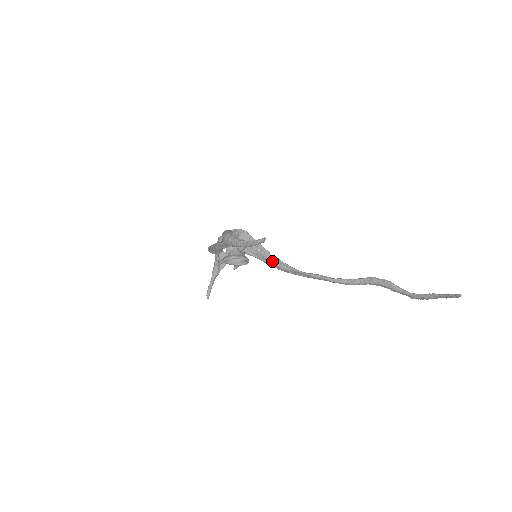
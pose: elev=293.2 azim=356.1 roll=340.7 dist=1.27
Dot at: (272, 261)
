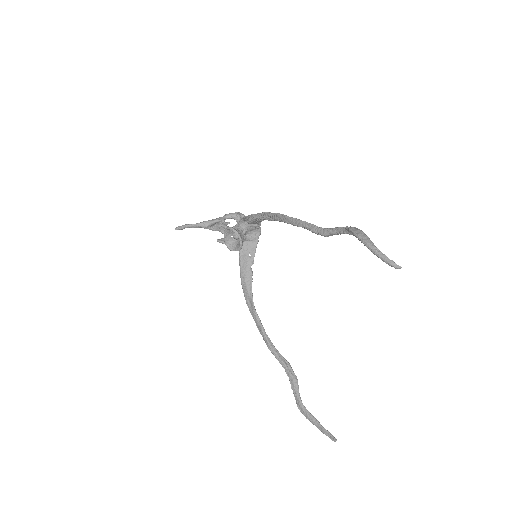
Dot at: (247, 271)
